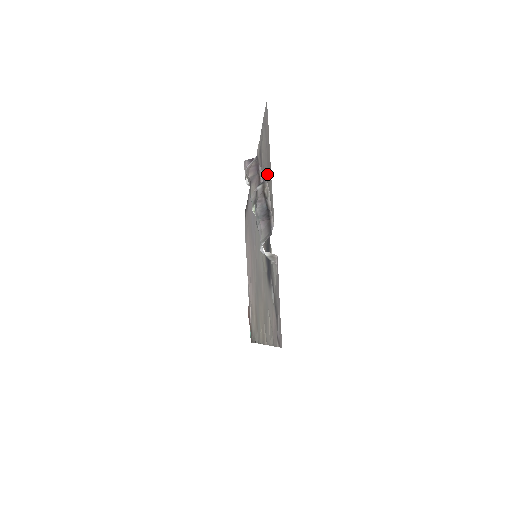
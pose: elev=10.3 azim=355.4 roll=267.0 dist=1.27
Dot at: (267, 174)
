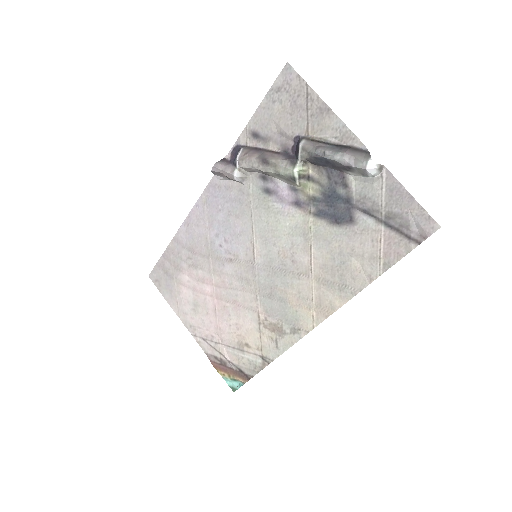
Dot at: (307, 127)
